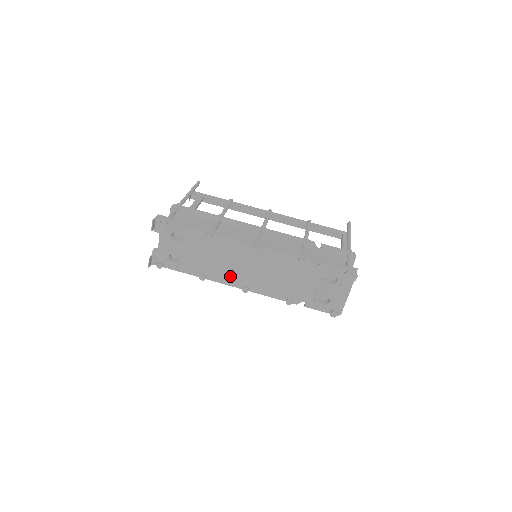
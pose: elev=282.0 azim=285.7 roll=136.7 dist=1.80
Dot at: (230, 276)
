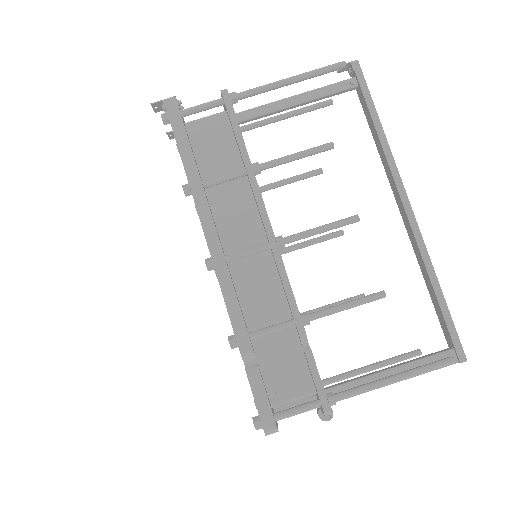
Dot at: occluded
